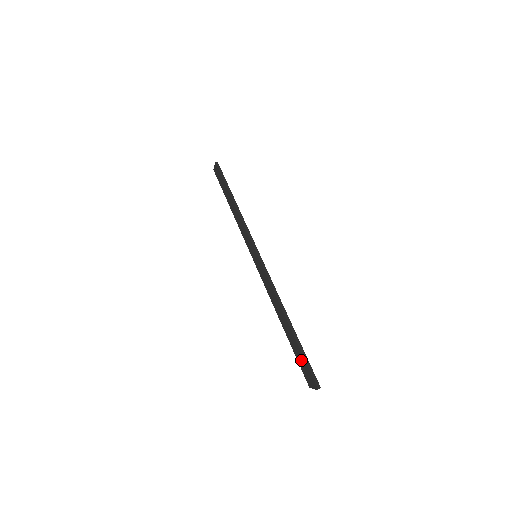
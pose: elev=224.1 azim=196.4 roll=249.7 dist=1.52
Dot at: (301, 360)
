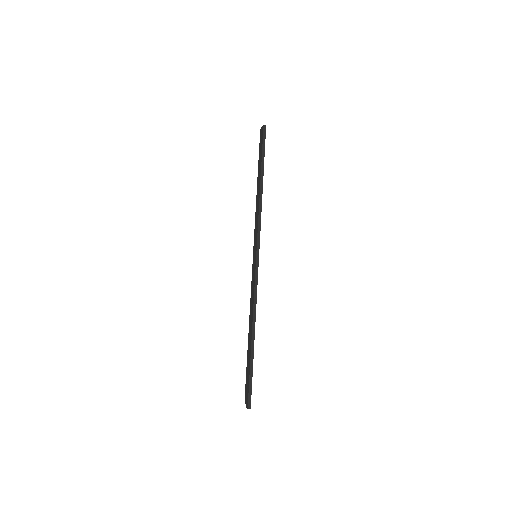
Dot at: (247, 377)
